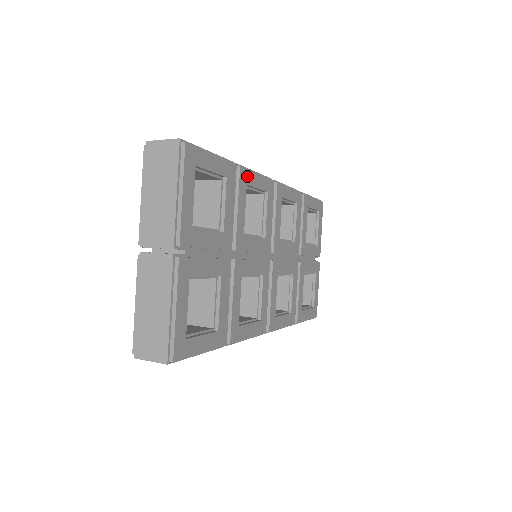
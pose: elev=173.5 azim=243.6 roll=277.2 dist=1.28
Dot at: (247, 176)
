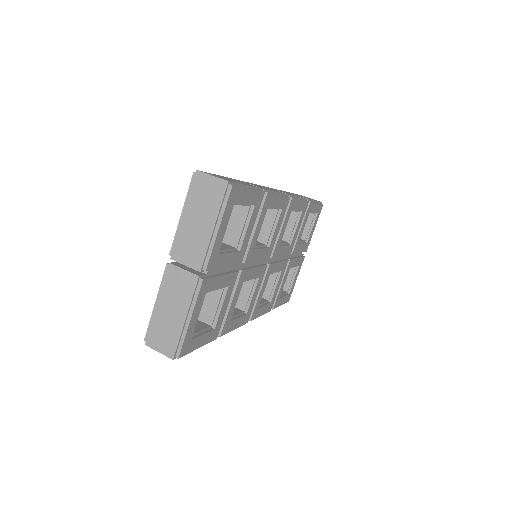
Dot at: (270, 200)
